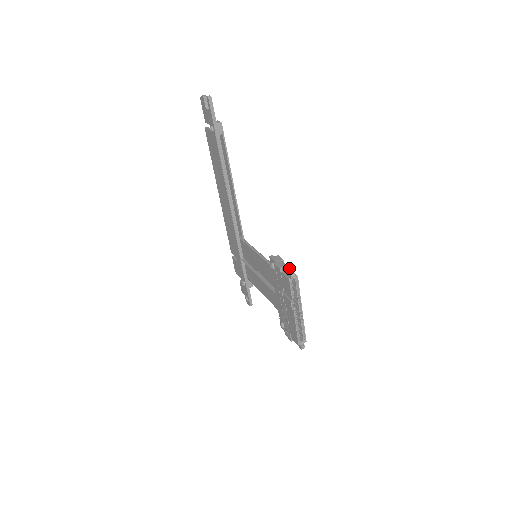
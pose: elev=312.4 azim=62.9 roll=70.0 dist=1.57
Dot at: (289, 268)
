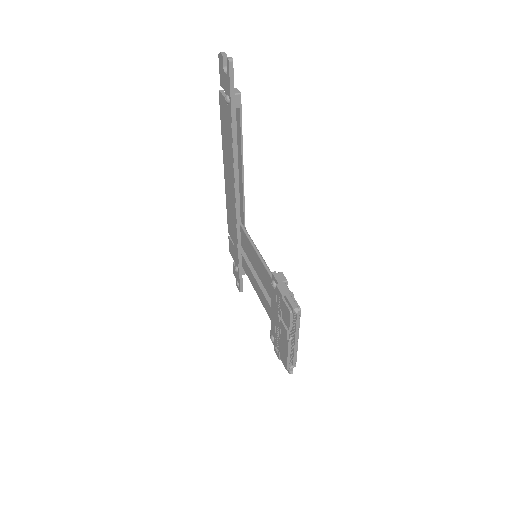
Dot at: (292, 294)
